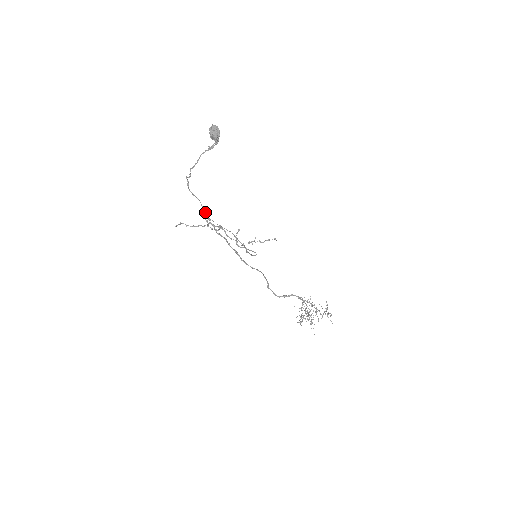
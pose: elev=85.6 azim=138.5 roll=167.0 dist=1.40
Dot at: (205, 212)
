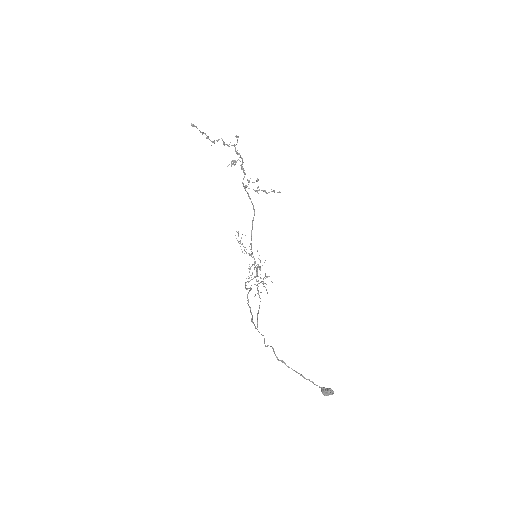
Dot at: (259, 332)
